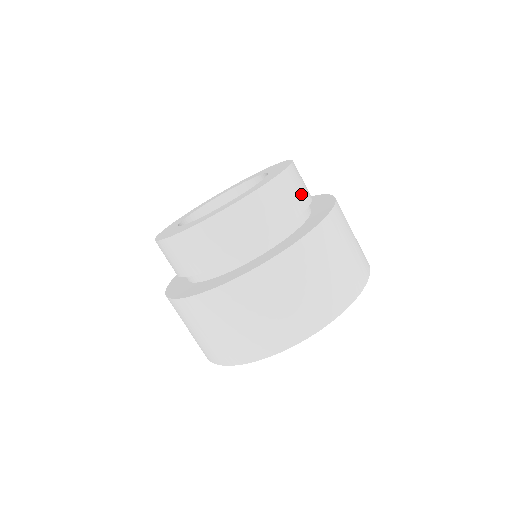
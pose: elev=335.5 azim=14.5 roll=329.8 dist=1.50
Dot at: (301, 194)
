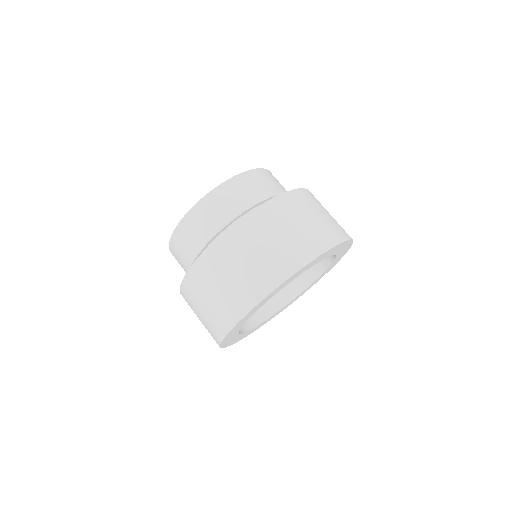
Dot at: (238, 202)
